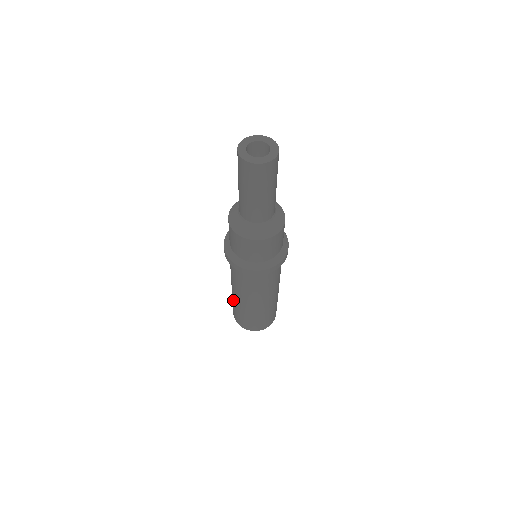
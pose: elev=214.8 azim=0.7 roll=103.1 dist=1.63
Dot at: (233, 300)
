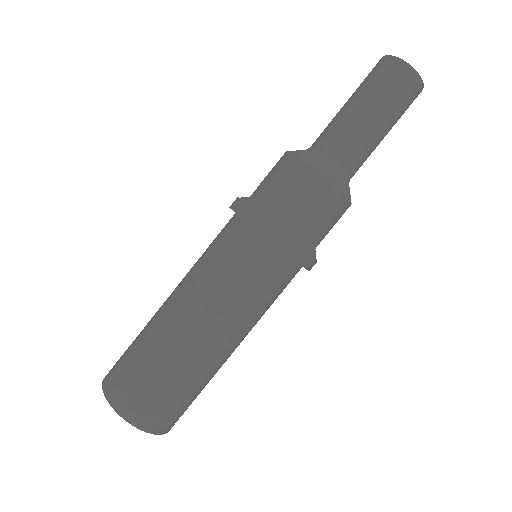
Dot at: occluded
